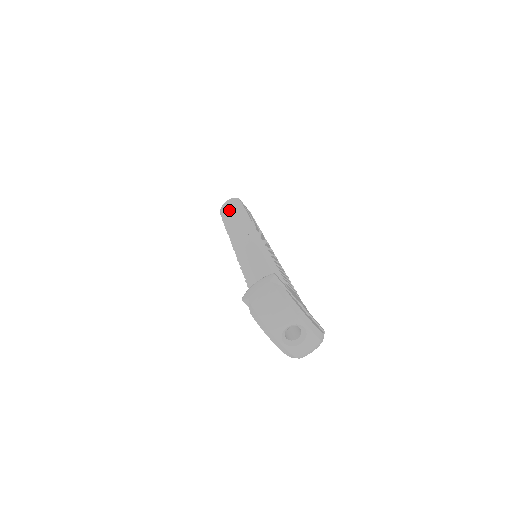
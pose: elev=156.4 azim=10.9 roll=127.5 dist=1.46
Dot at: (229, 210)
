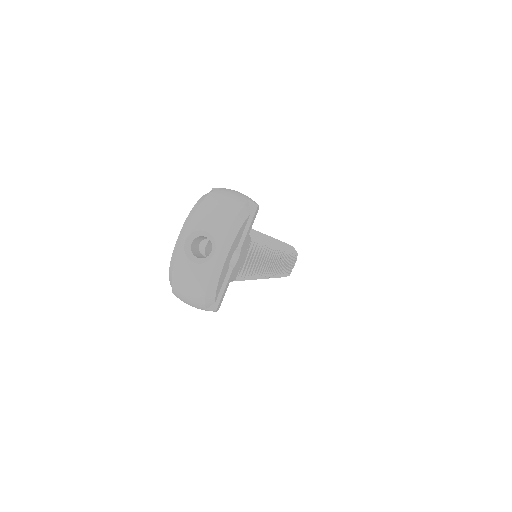
Dot at: occluded
